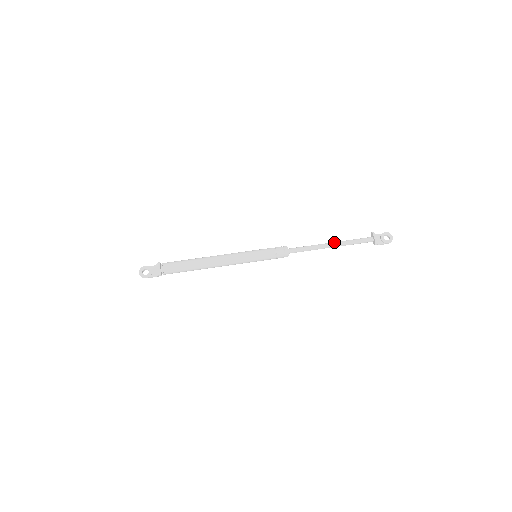
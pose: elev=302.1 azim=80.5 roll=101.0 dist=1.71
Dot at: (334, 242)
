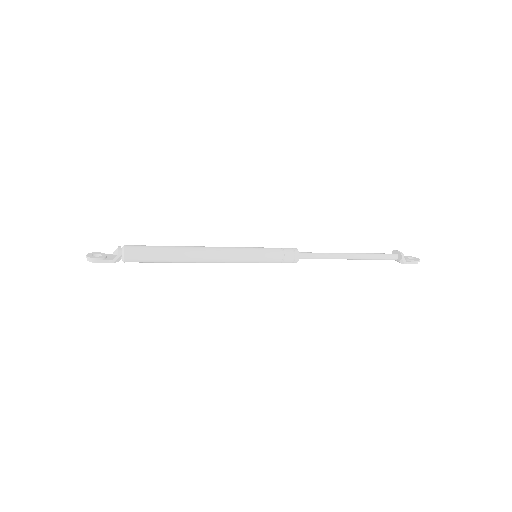
Dot at: (352, 253)
